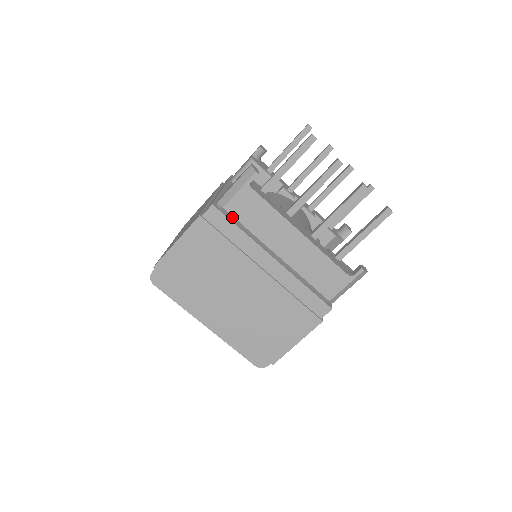
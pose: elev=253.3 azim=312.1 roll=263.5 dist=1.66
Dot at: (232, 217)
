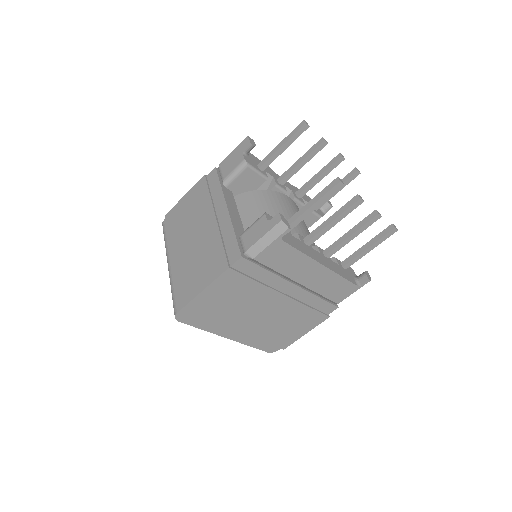
Dot at: (260, 263)
